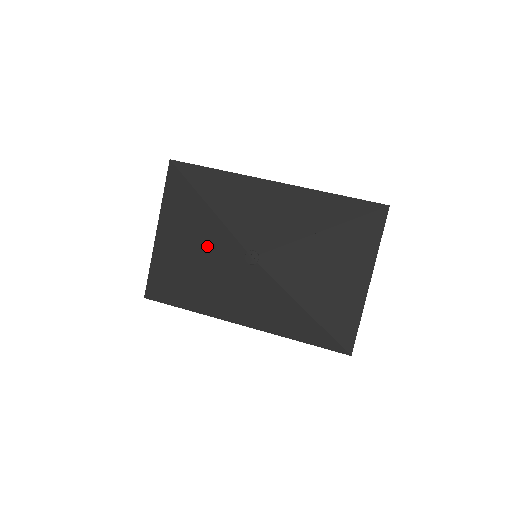
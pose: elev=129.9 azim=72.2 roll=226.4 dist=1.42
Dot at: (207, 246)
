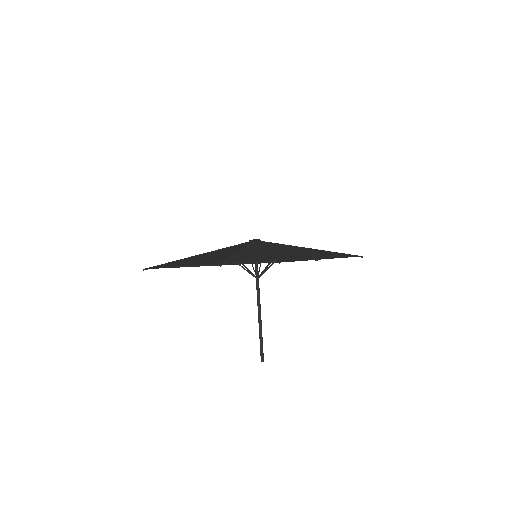
Dot at: (224, 250)
